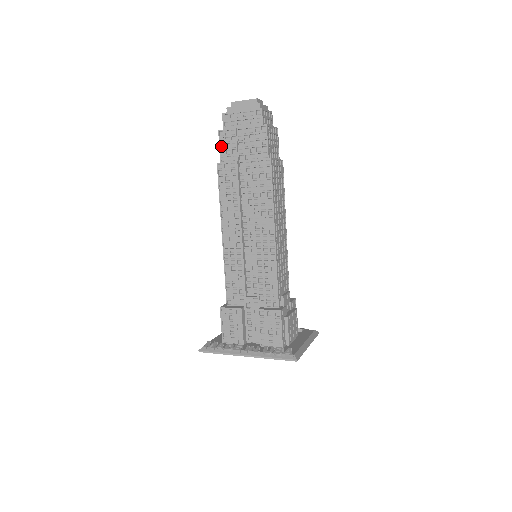
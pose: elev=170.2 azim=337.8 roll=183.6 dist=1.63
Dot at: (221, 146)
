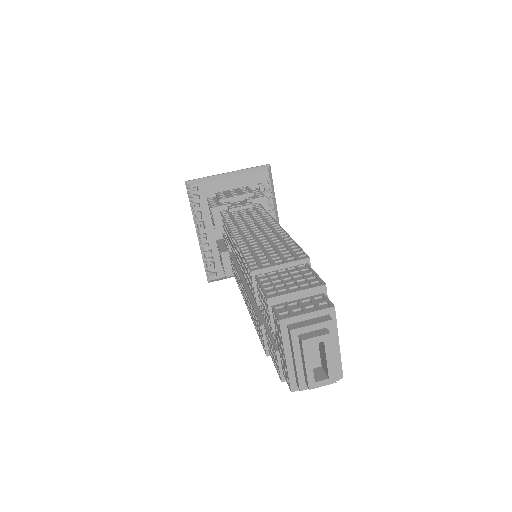
Dot at: (262, 289)
